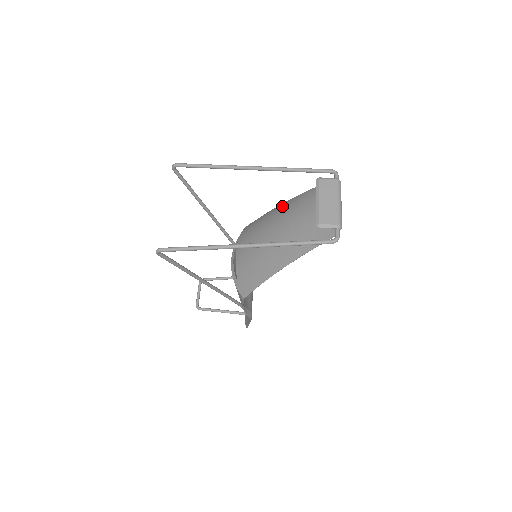
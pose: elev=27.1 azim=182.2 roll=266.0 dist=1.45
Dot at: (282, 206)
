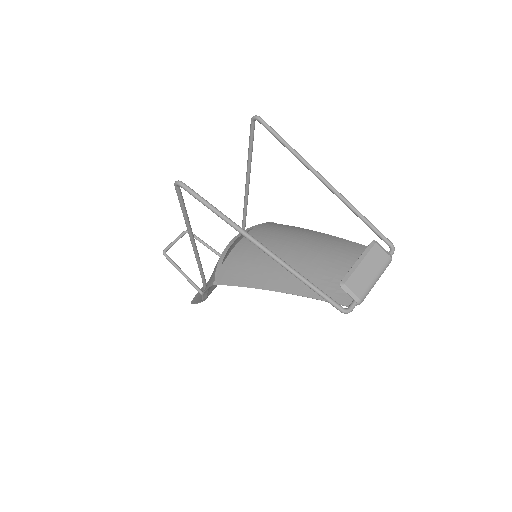
Dot at: (318, 234)
